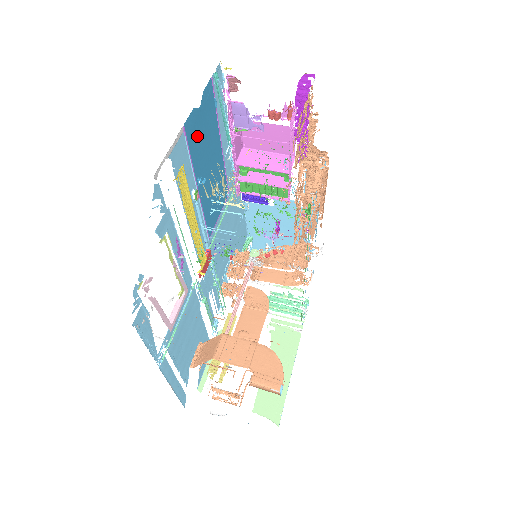
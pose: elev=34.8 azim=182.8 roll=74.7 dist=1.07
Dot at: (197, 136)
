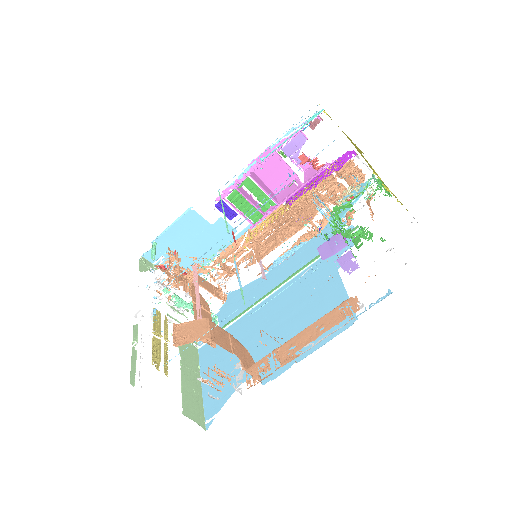
Dot at: occluded
